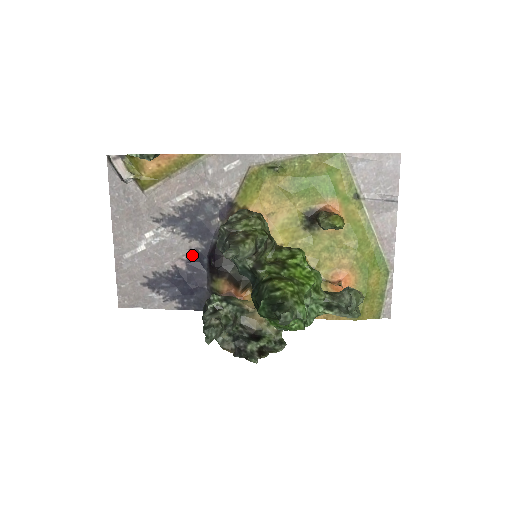
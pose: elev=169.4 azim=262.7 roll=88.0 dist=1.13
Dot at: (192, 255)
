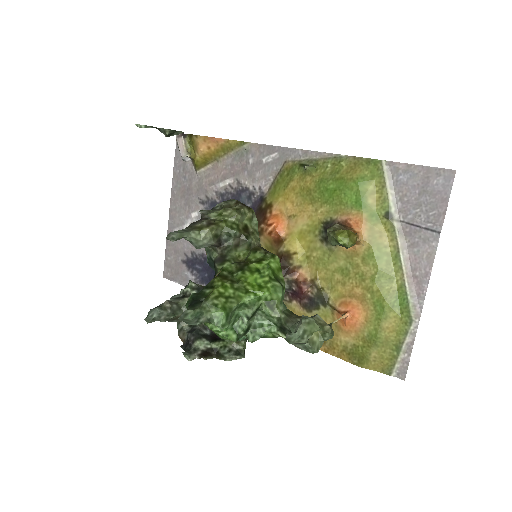
Dot at: occluded
